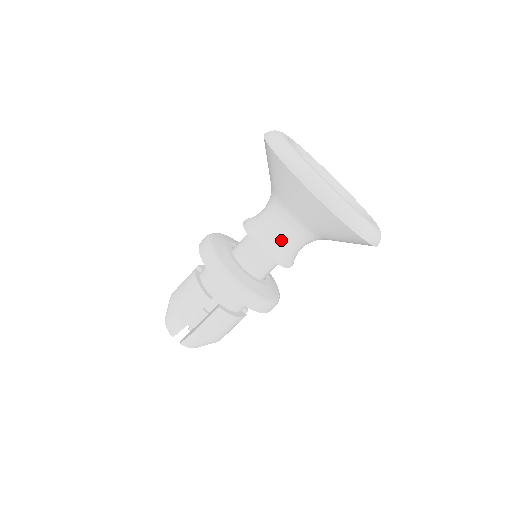
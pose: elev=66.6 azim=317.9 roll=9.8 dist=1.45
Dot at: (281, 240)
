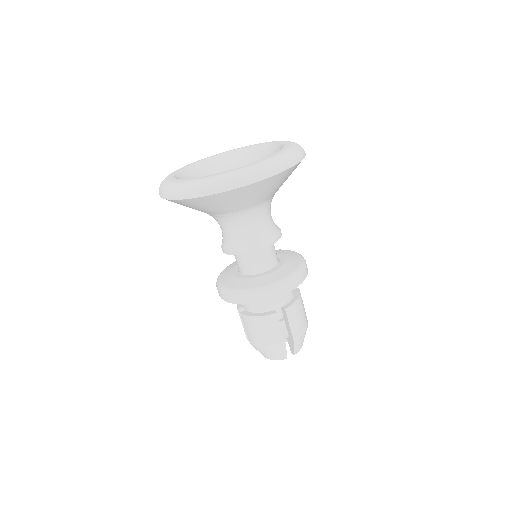
Dot at: (259, 229)
